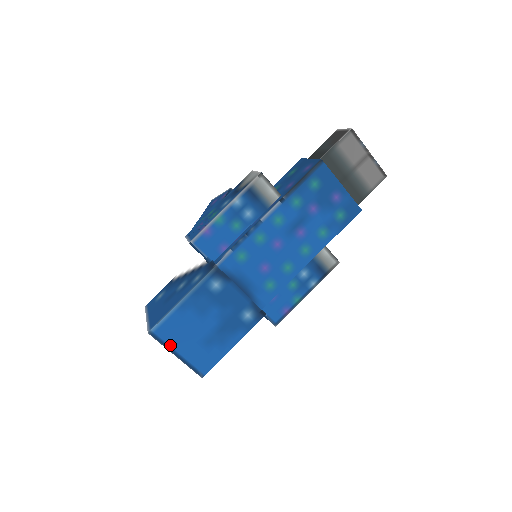
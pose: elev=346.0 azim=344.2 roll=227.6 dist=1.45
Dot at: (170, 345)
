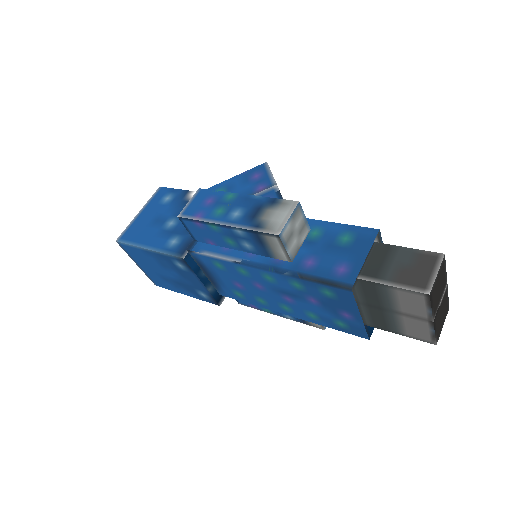
Dot at: (133, 258)
